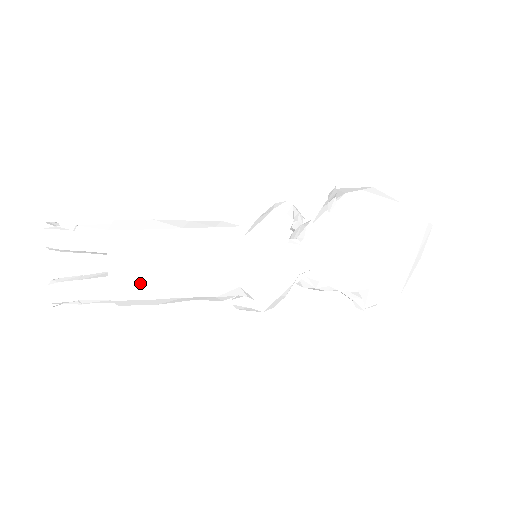
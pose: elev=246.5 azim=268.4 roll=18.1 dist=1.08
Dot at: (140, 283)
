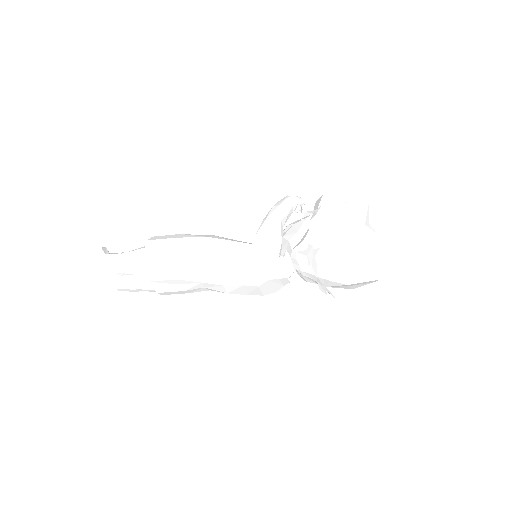
Dot at: (178, 291)
